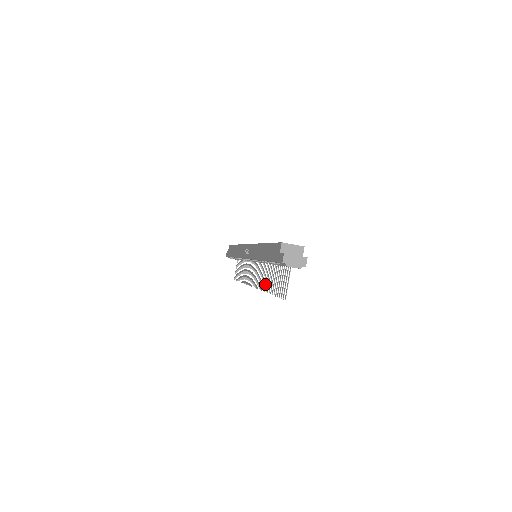
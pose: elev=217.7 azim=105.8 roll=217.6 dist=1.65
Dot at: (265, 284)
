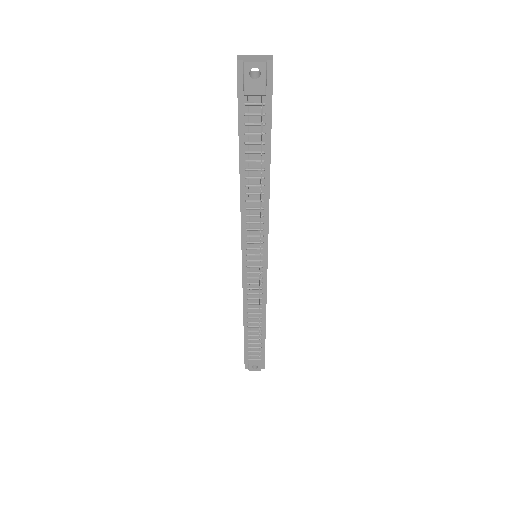
Dot at: (260, 225)
